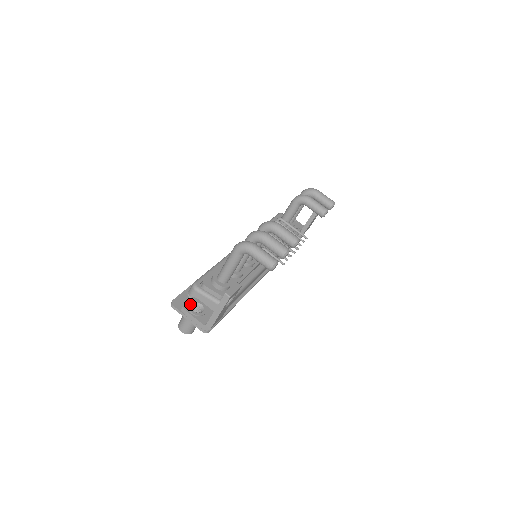
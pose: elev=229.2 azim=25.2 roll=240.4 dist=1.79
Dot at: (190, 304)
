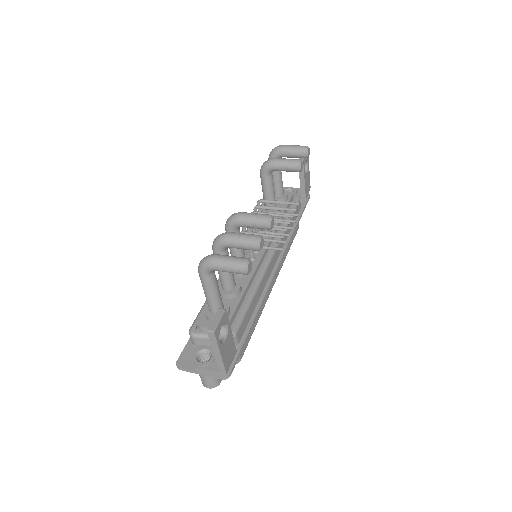
Dot at: (194, 356)
